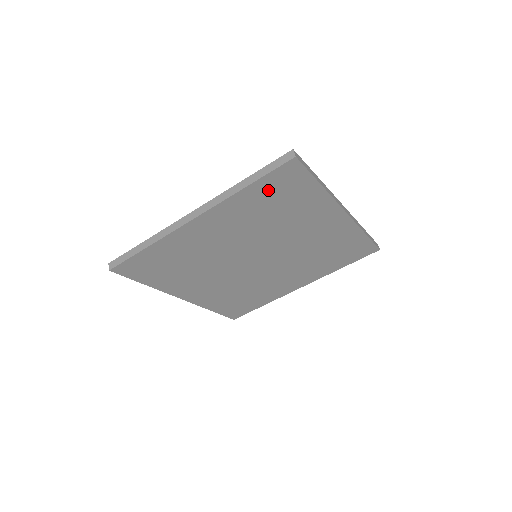
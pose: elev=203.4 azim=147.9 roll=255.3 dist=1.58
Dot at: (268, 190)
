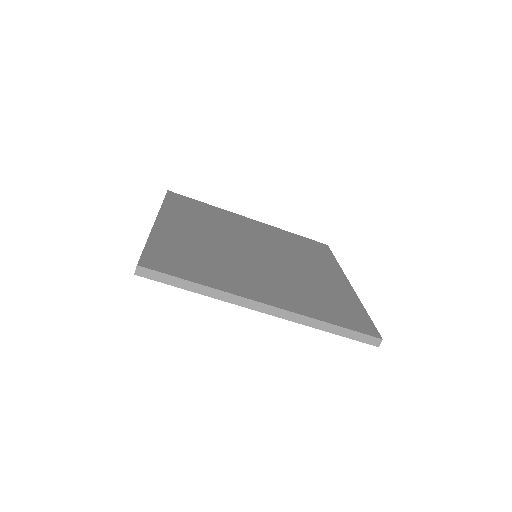
Dot at: occluded
